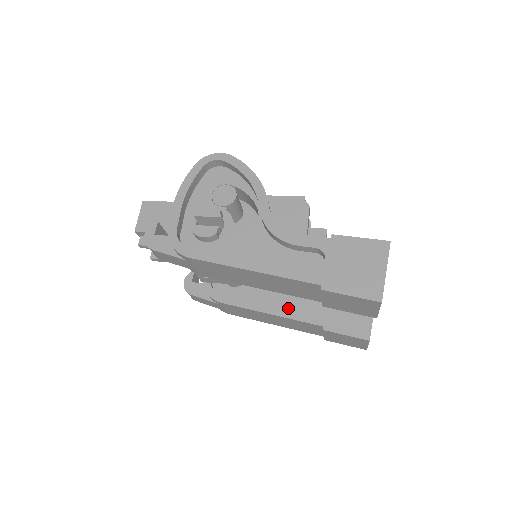
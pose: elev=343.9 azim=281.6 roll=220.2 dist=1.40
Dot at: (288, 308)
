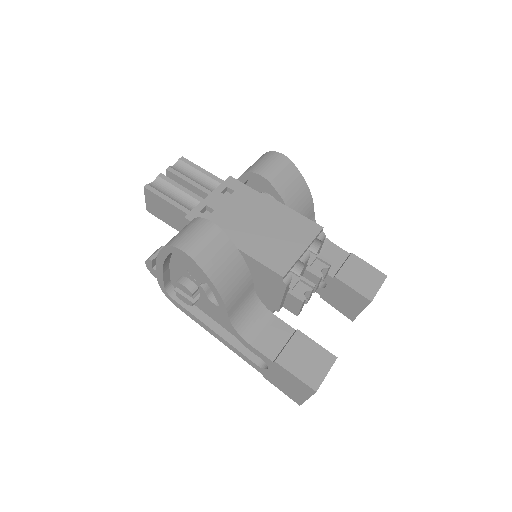
Dot at: occluded
